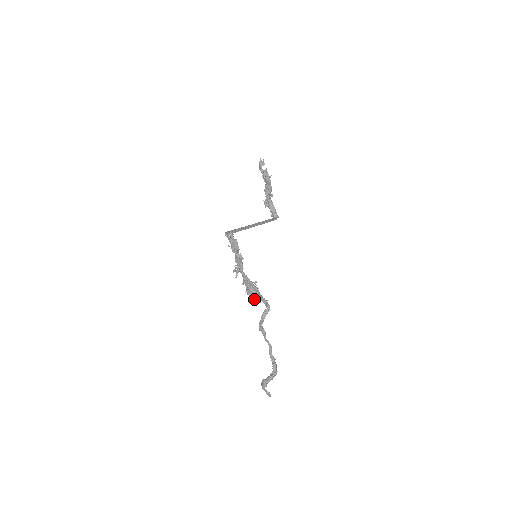
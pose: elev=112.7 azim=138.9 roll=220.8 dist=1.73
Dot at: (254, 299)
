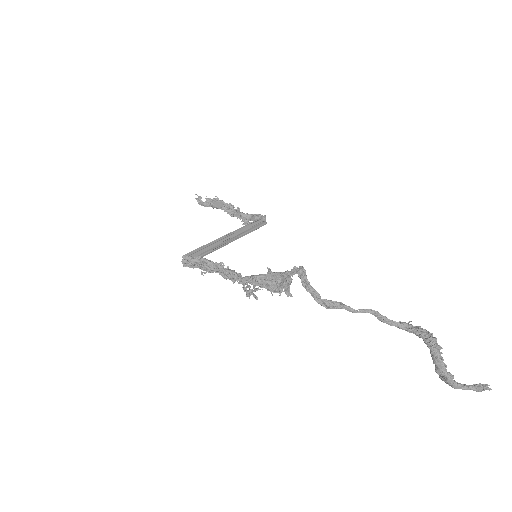
Dot at: (285, 287)
